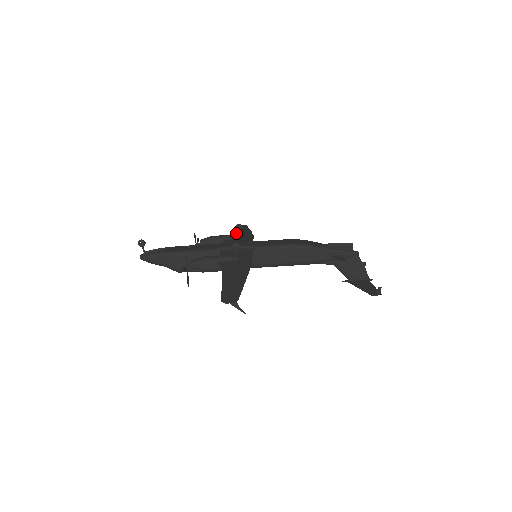
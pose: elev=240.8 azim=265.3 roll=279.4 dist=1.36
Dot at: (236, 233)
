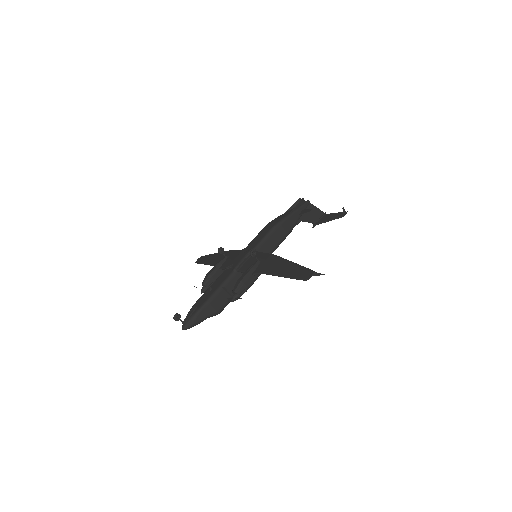
Dot at: (213, 261)
